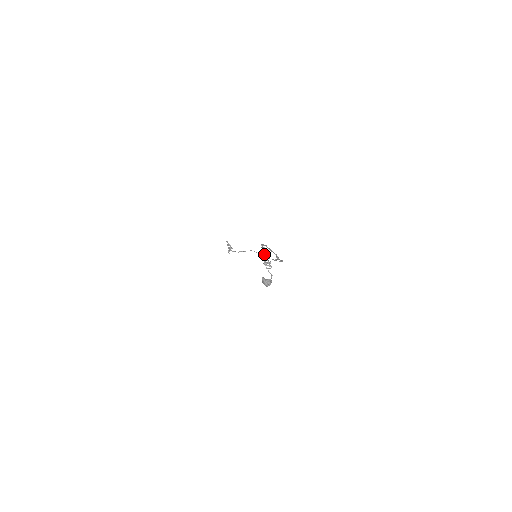
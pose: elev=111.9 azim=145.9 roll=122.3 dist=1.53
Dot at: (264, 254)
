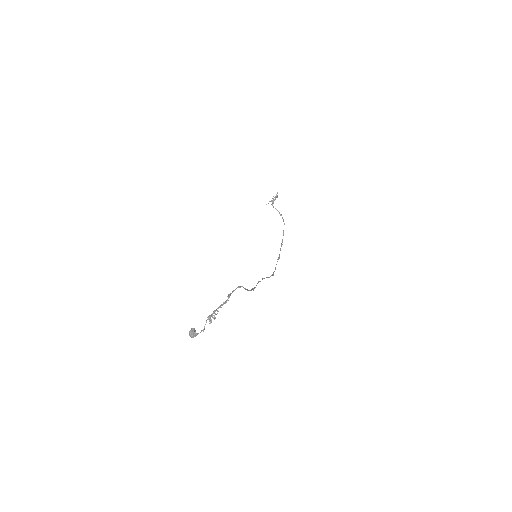
Dot at: (220, 306)
